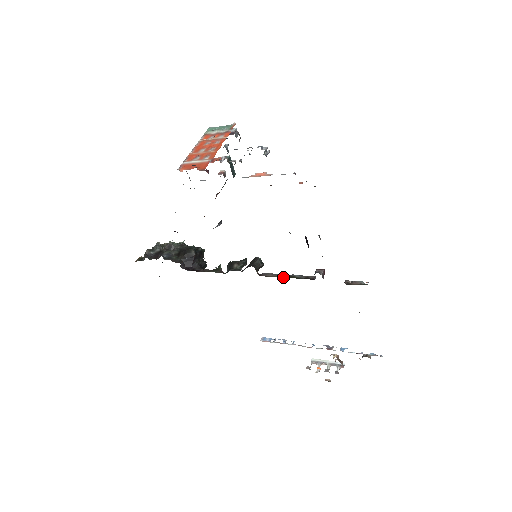
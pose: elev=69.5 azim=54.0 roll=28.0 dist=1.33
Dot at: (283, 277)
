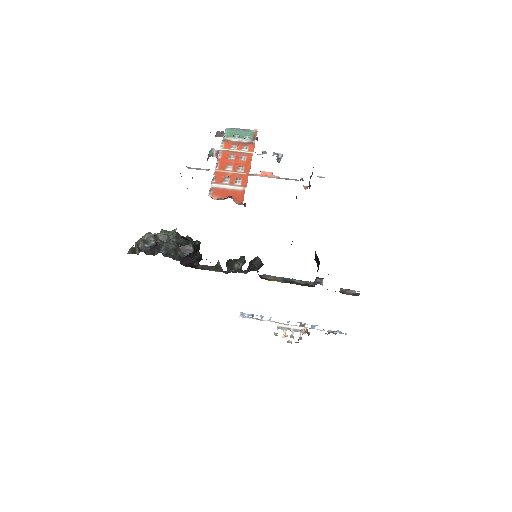
Dot at: (284, 282)
